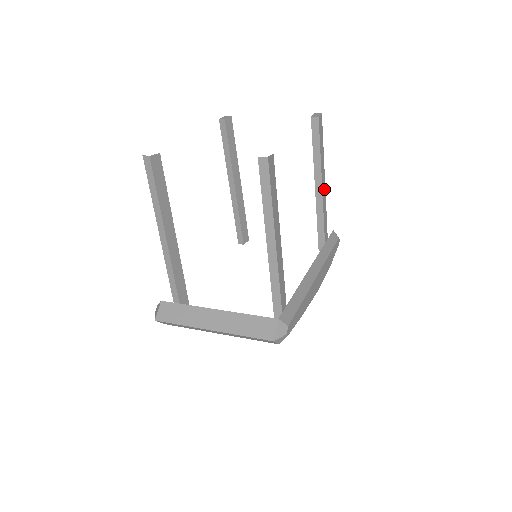
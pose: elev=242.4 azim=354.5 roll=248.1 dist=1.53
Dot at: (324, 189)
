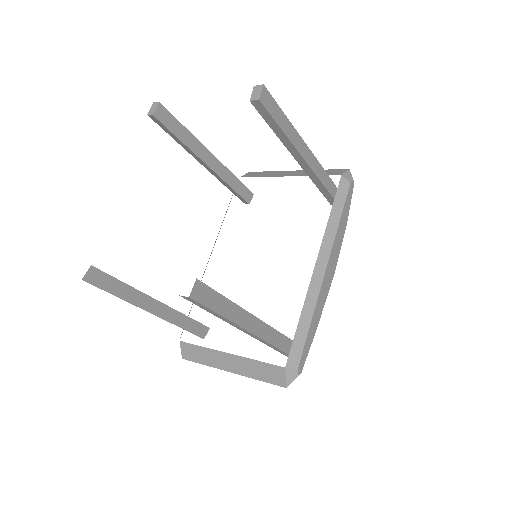
Dot at: (309, 154)
